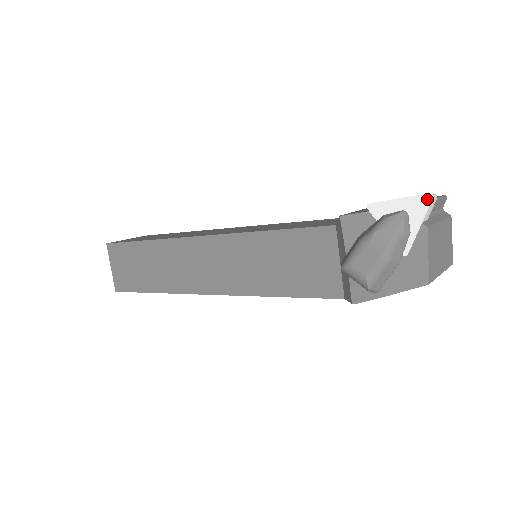
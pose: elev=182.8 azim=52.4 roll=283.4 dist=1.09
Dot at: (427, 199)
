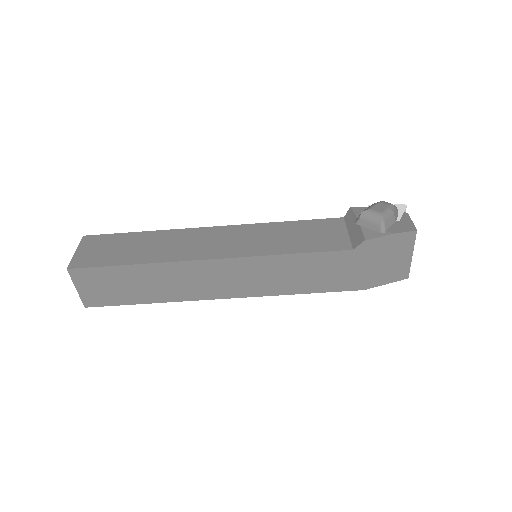
Dot at: (404, 206)
